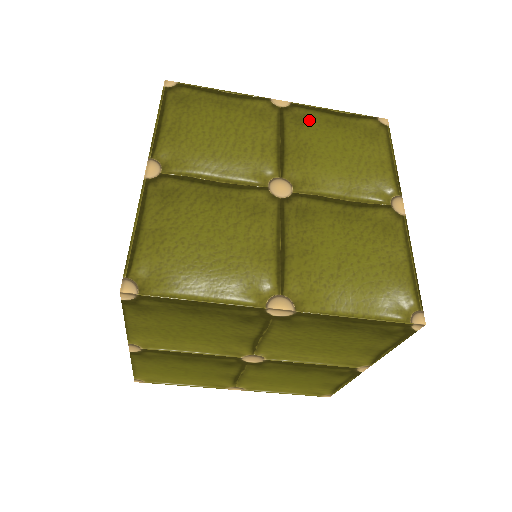
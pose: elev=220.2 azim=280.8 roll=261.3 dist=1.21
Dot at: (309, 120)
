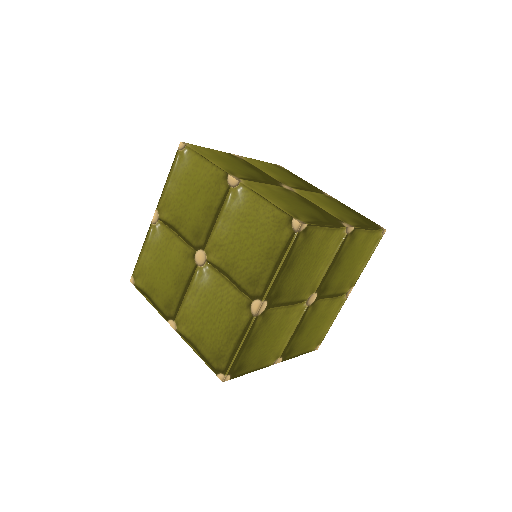
Dot at: (353, 242)
